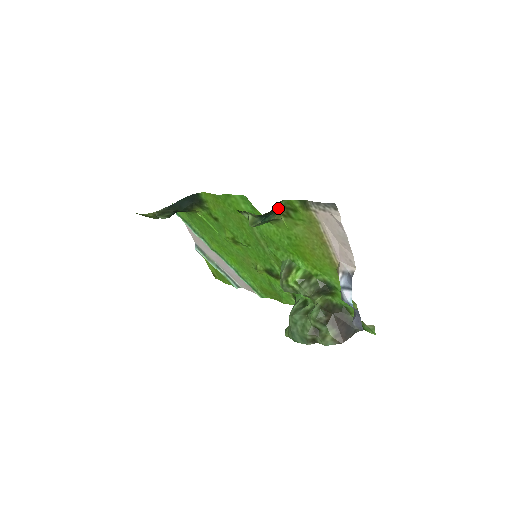
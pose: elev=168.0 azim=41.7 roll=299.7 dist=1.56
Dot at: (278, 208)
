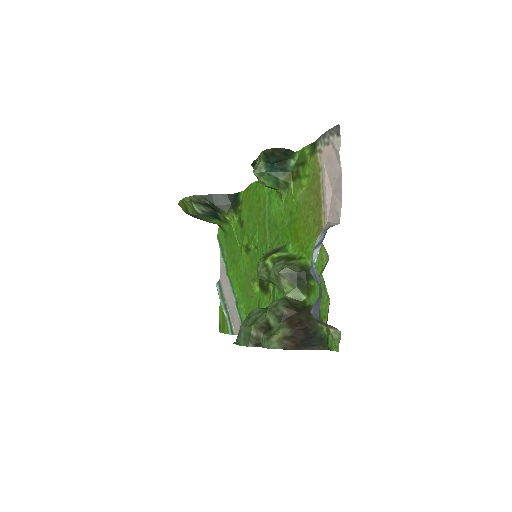
Dot at: (291, 169)
